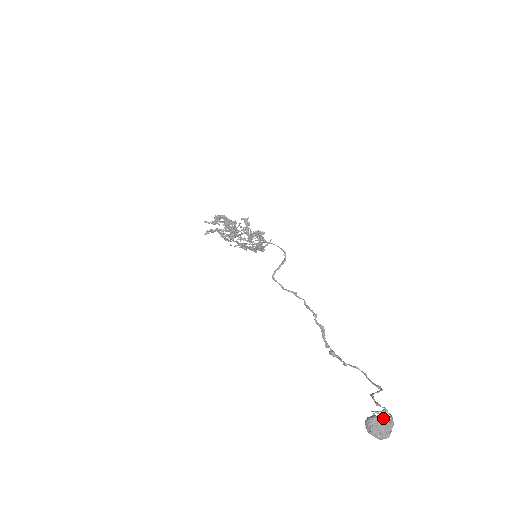
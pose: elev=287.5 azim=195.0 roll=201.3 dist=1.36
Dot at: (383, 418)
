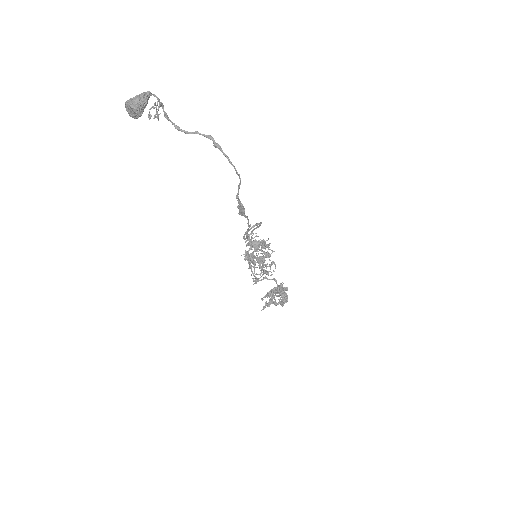
Dot at: occluded
